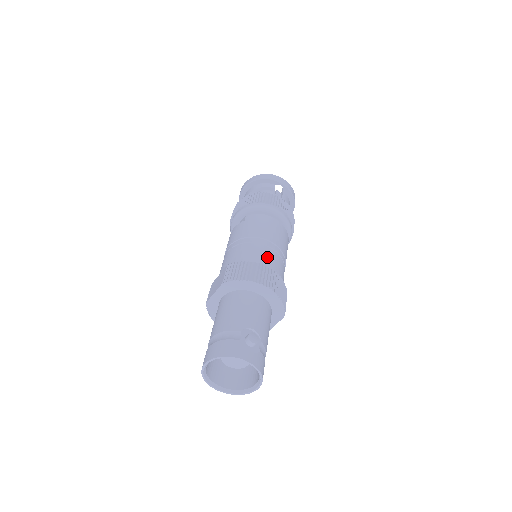
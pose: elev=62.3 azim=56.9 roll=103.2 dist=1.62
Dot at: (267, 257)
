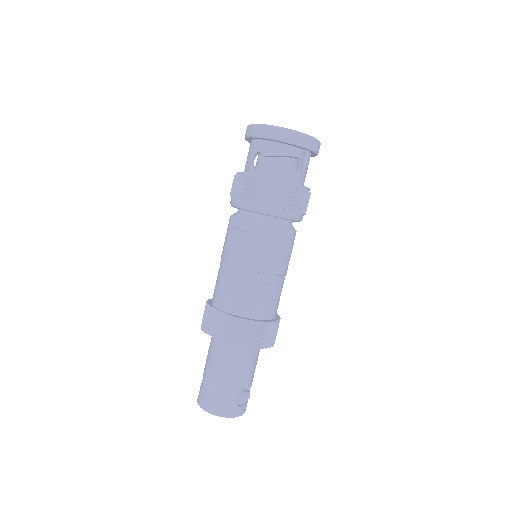
Dot at: (272, 301)
